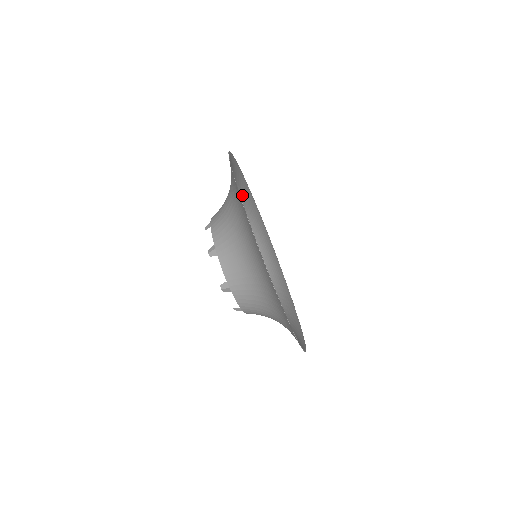
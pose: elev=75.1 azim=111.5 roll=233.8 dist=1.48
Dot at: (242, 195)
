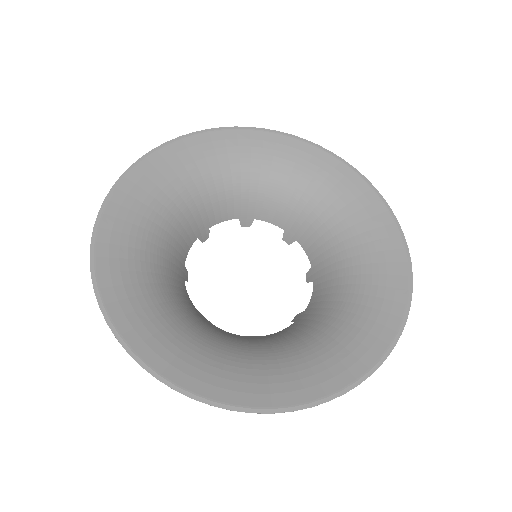
Dot at: (263, 163)
